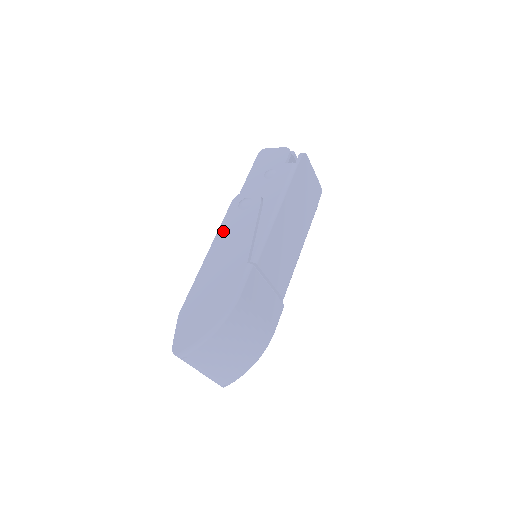
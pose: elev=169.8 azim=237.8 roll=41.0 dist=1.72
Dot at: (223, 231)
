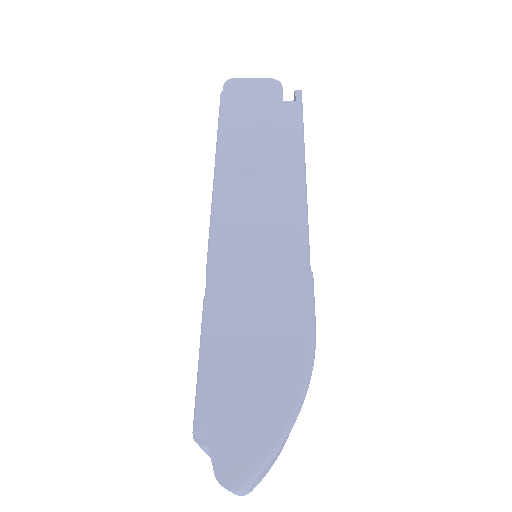
Dot at: (224, 215)
